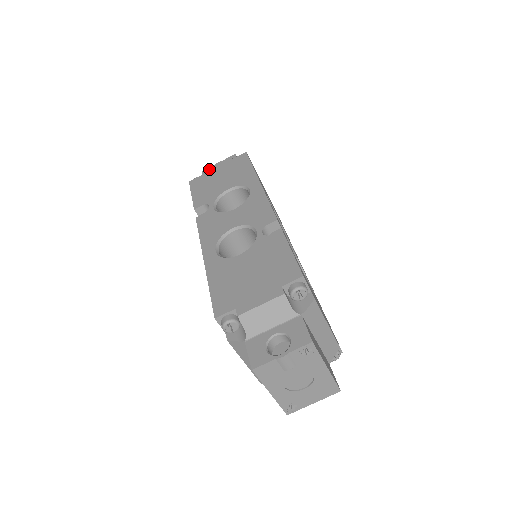
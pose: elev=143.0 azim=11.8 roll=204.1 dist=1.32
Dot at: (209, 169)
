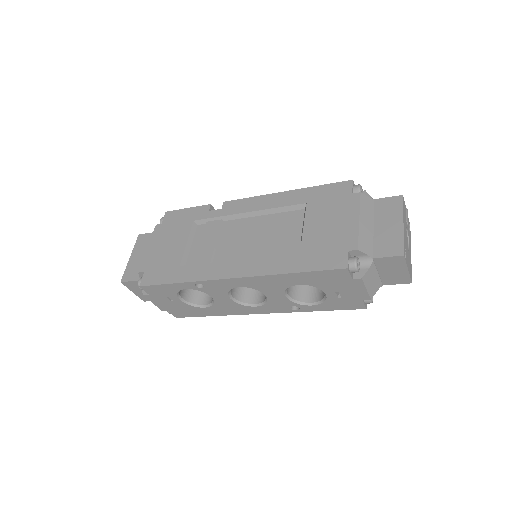
Dot at: occluded
